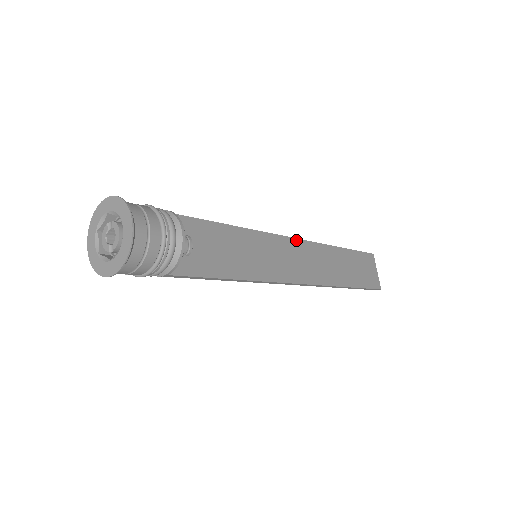
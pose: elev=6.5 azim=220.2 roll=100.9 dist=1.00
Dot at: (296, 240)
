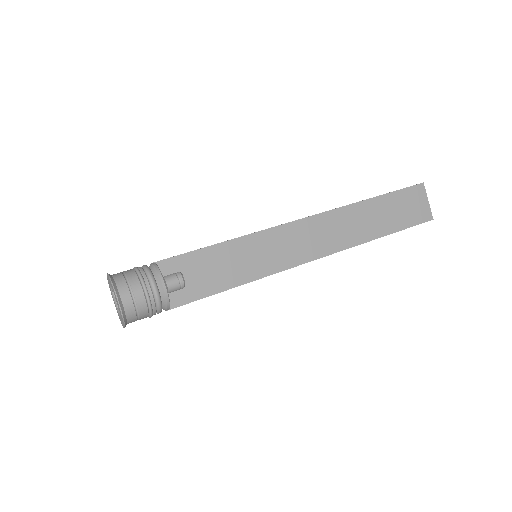
Dot at: (304, 220)
